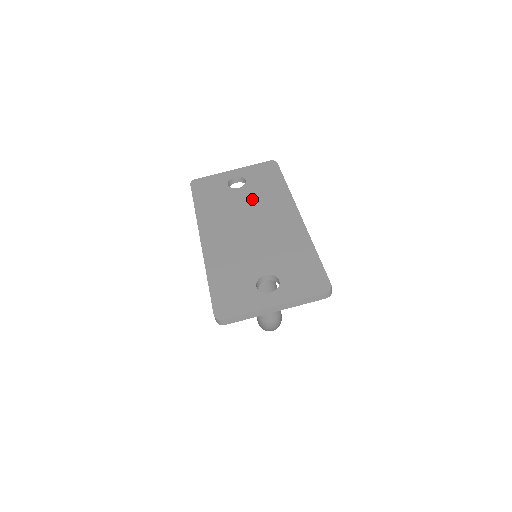
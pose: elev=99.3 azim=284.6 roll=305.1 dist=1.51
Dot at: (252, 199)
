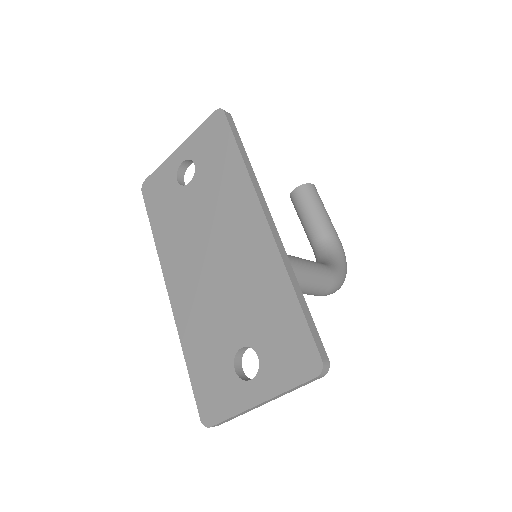
Dot at: (206, 202)
